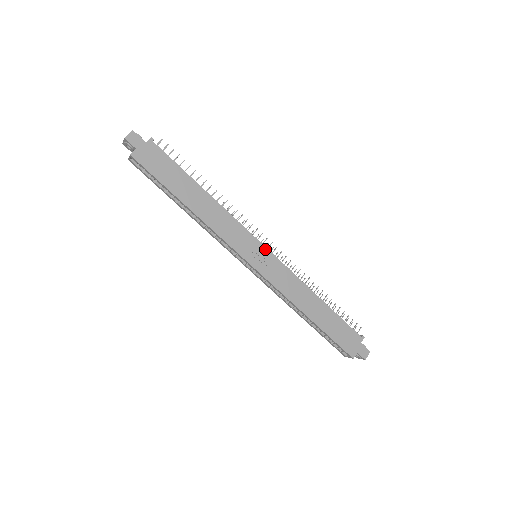
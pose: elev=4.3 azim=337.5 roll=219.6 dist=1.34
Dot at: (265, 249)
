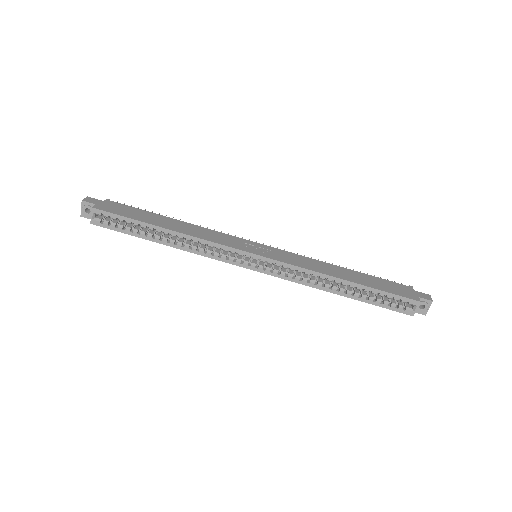
Dot at: (260, 245)
